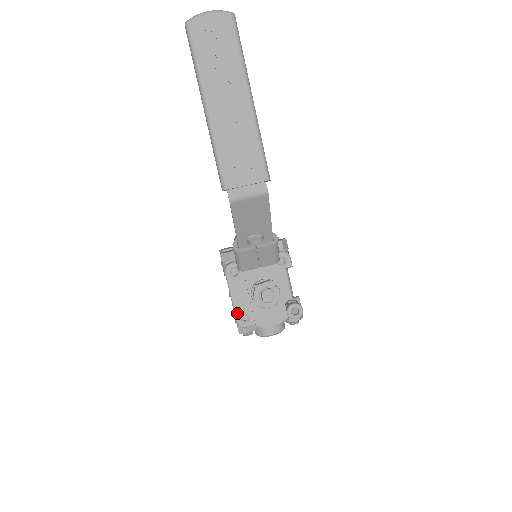
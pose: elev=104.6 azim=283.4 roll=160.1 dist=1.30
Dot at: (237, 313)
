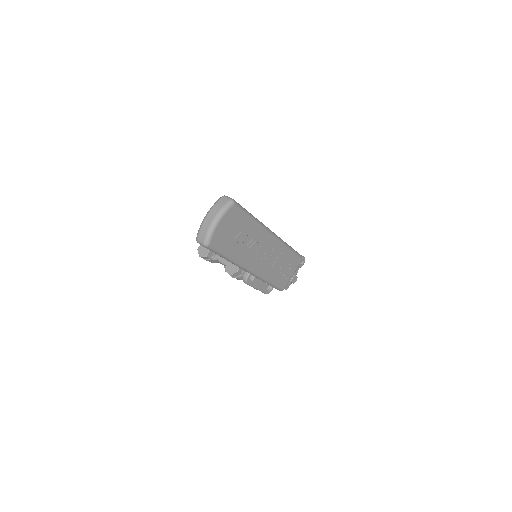
Dot at: (264, 291)
